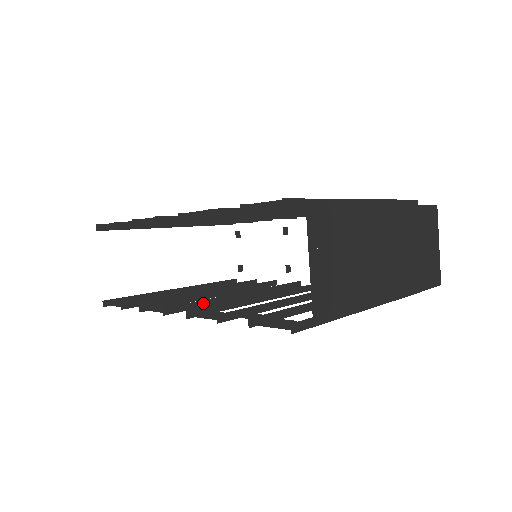
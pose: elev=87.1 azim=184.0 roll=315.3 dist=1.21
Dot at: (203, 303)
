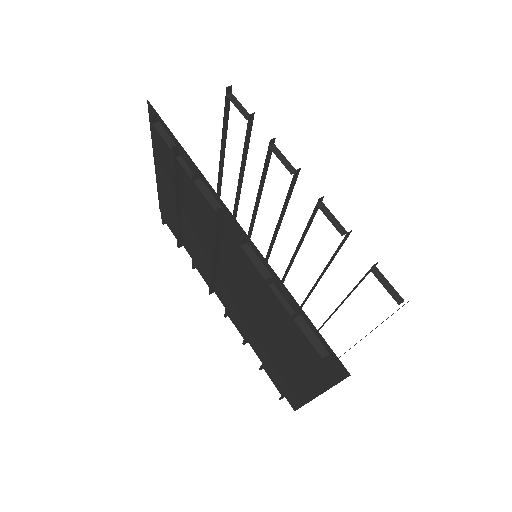
Dot at: (219, 233)
